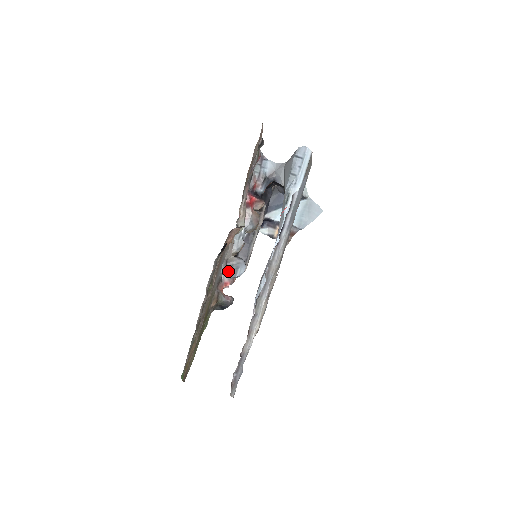
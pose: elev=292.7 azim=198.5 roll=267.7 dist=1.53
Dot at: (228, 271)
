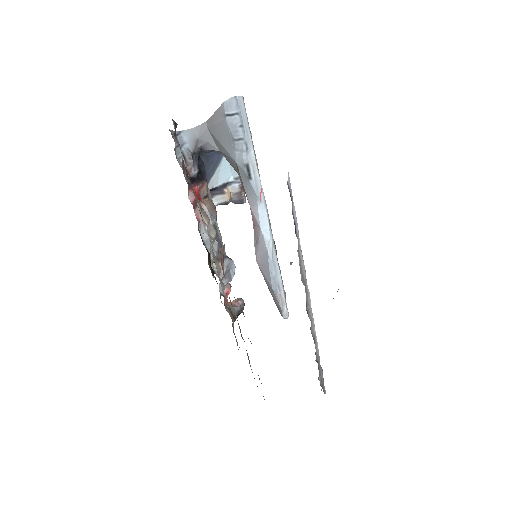
Dot at: occluded
